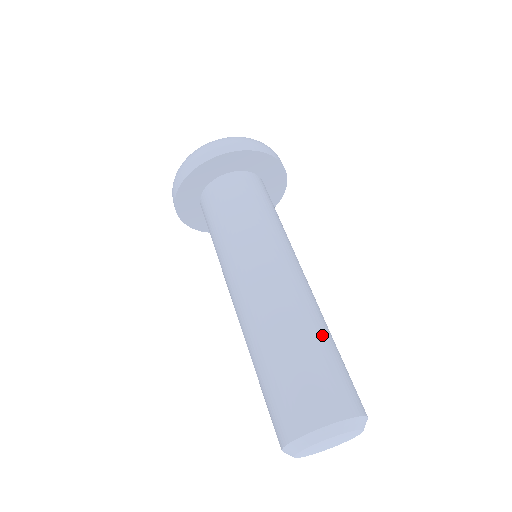
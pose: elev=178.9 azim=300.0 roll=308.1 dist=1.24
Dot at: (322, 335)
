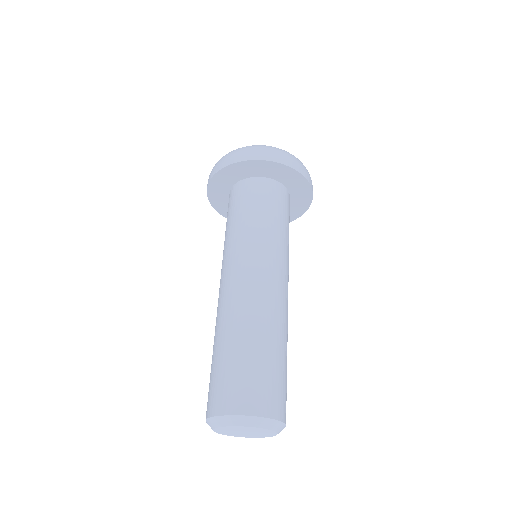
Dot at: (257, 338)
